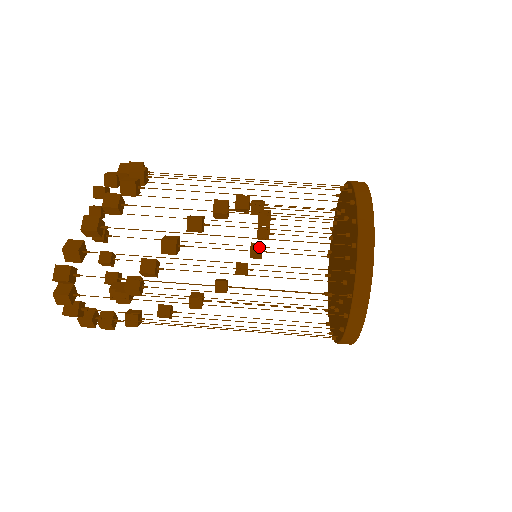
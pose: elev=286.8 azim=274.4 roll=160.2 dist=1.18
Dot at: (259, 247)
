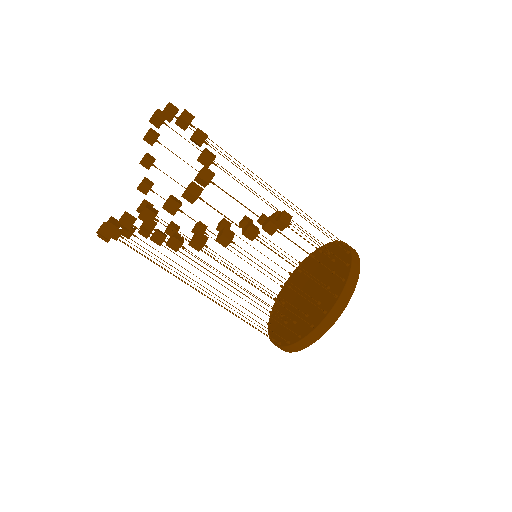
Dot at: occluded
